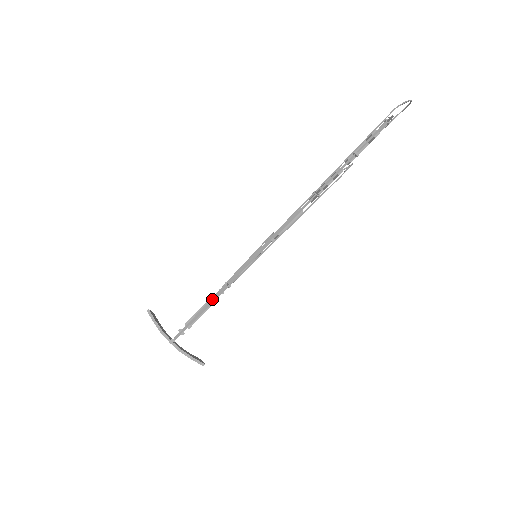
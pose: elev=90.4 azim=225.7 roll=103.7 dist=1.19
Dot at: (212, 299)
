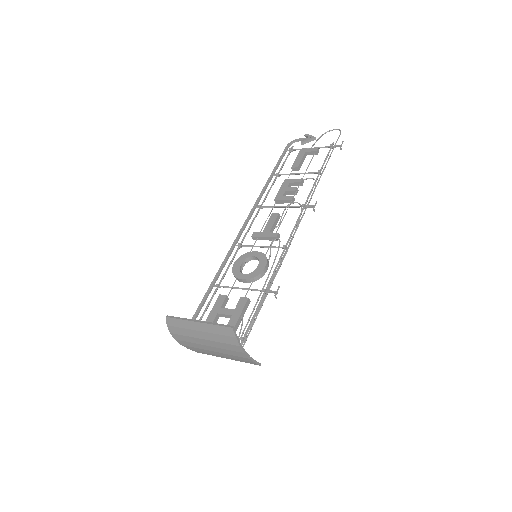
Dot at: occluded
